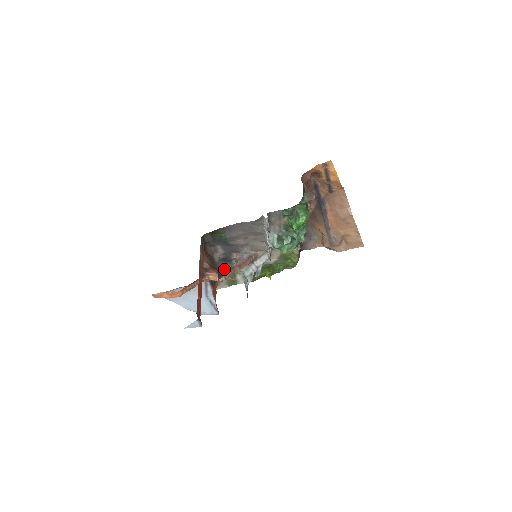
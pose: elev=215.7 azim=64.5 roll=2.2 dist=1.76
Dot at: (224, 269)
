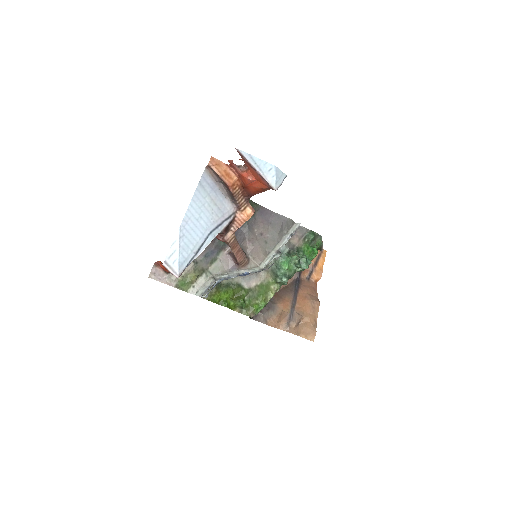
Dot at: occluded
